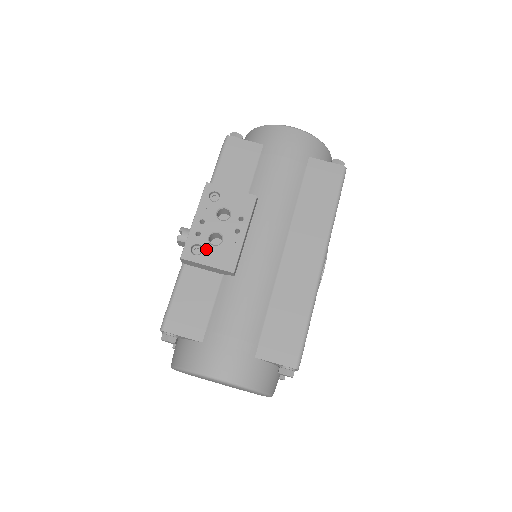
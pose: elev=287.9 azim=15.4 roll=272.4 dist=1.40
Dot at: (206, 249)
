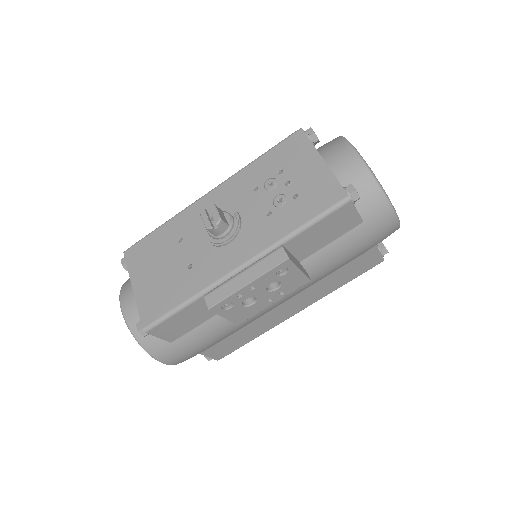
Dot at: (235, 308)
